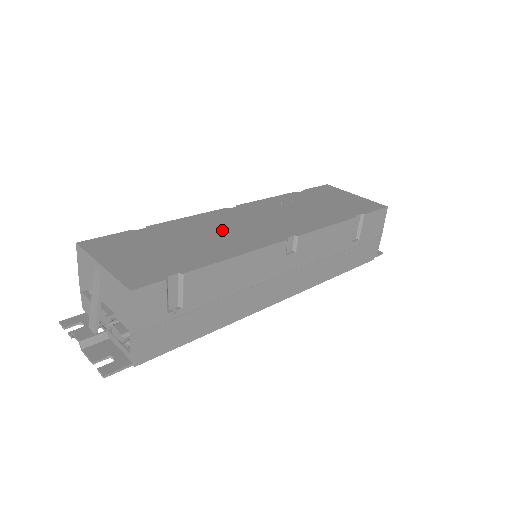
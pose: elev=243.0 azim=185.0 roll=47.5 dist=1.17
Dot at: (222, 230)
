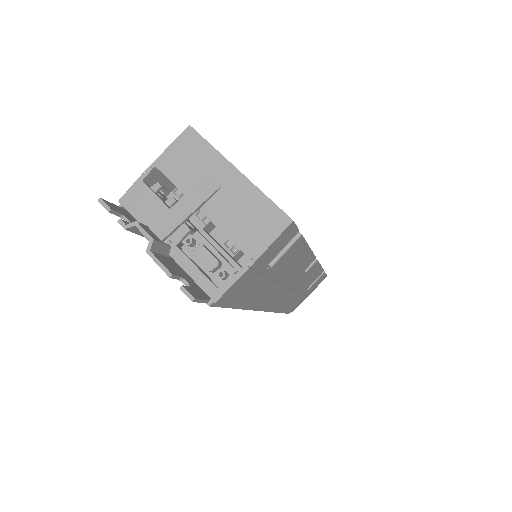
Dot at: occluded
